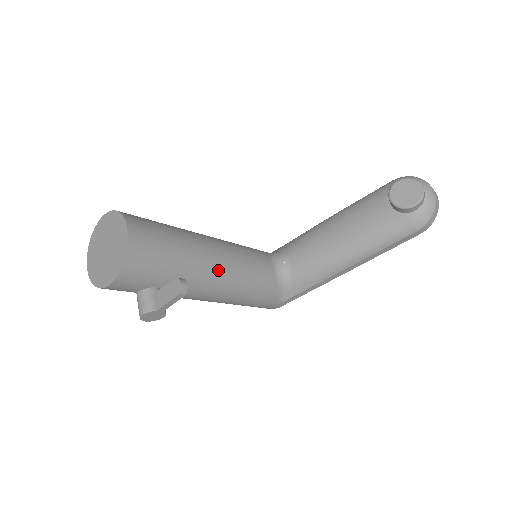
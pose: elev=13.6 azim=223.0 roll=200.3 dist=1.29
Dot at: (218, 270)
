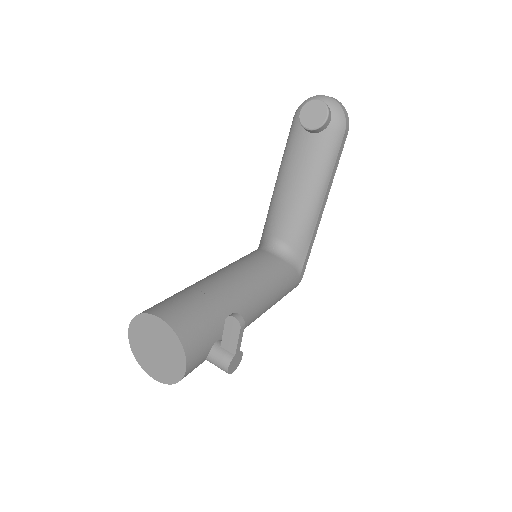
Dot at: (243, 289)
